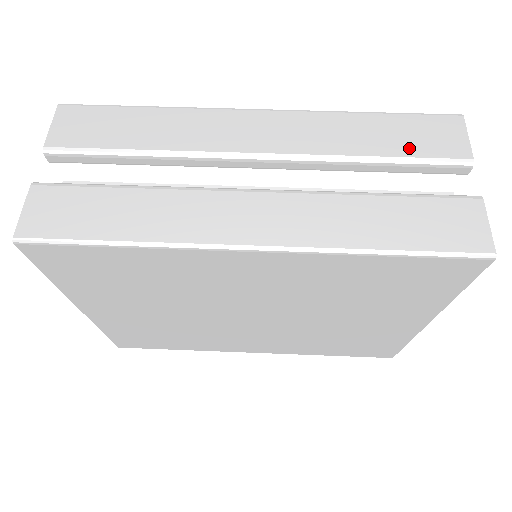
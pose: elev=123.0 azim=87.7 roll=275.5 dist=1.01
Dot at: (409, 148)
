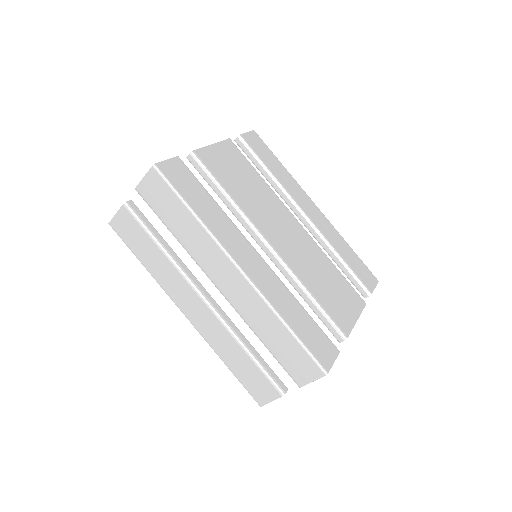
Dot at: (281, 356)
